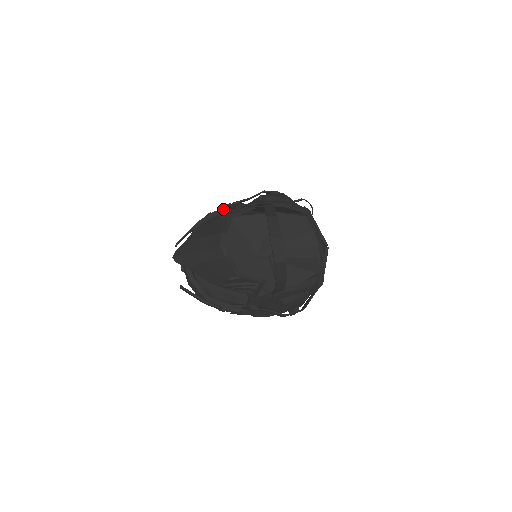
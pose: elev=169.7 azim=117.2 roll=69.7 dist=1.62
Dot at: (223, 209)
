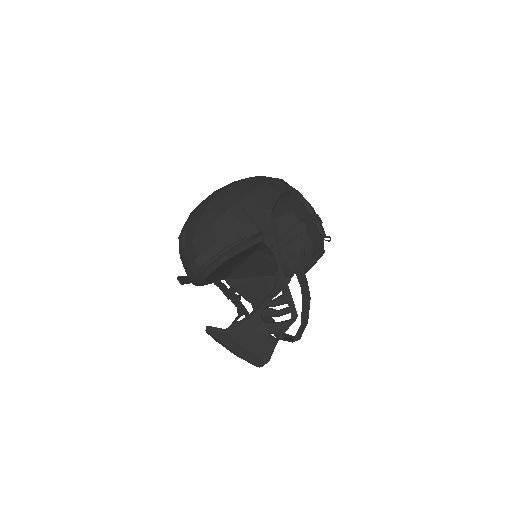
Dot at: (259, 233)
